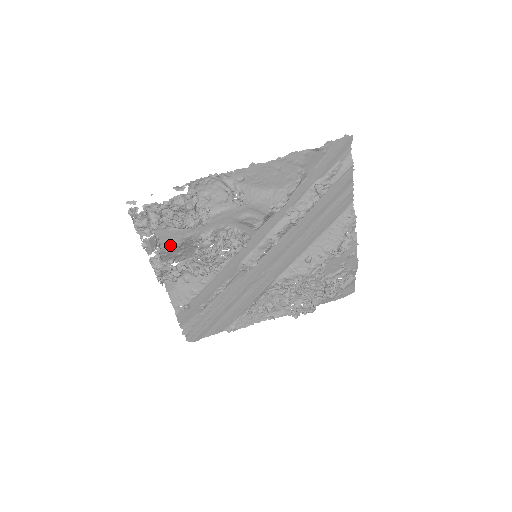
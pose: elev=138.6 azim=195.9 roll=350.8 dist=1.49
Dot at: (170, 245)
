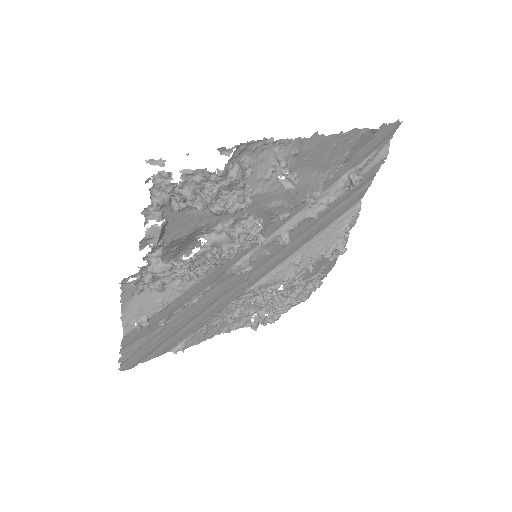
Dot at: (175, 236)
